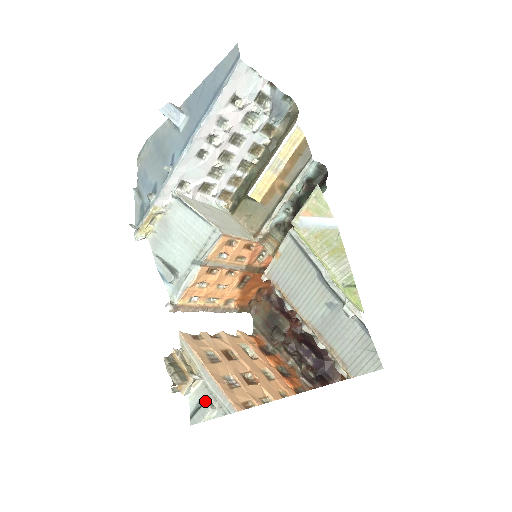
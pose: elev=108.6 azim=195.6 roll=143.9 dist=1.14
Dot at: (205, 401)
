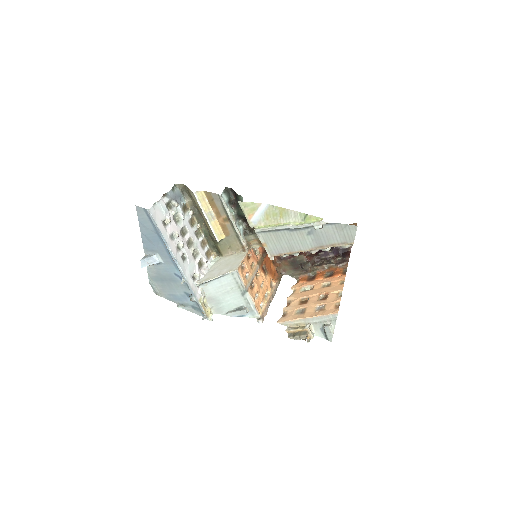
Dot at: (323, 328)
